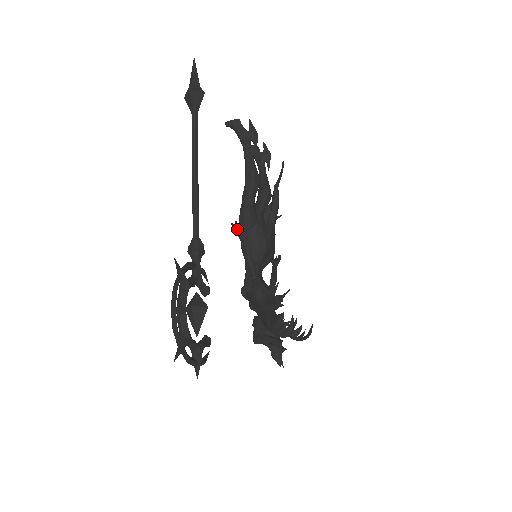
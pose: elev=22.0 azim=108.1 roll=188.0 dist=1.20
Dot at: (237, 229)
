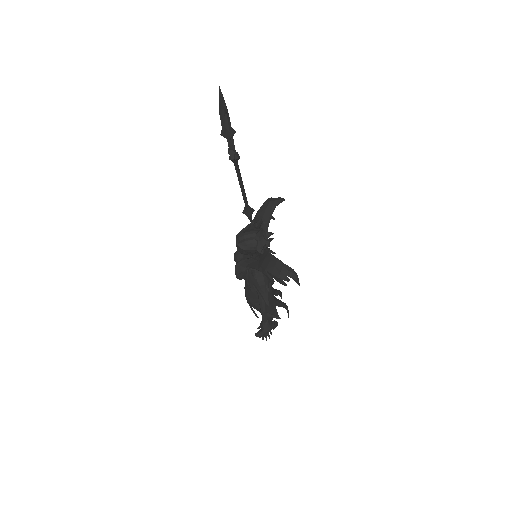
Dot at: occluded
